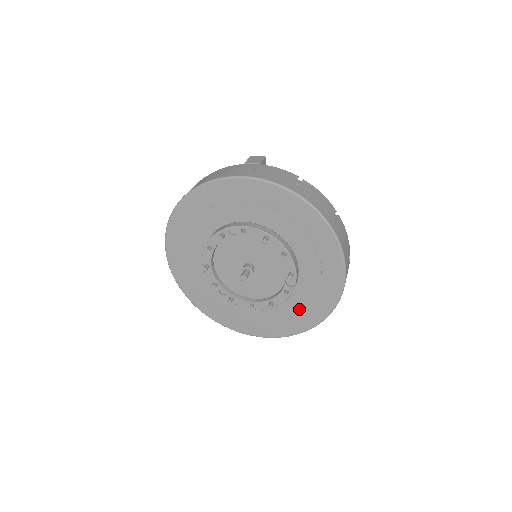
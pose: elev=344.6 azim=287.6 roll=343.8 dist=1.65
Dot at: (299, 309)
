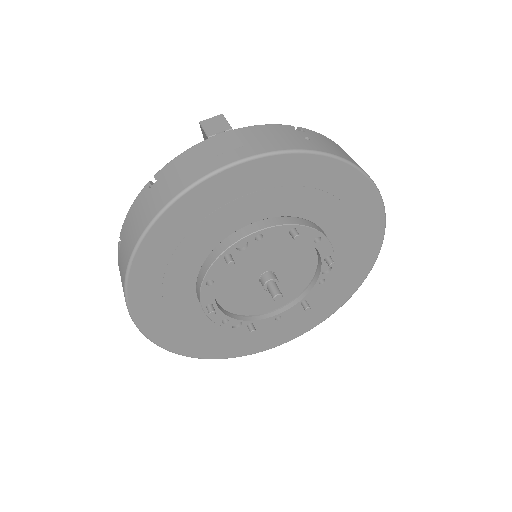
Dot at: (331, 290)
